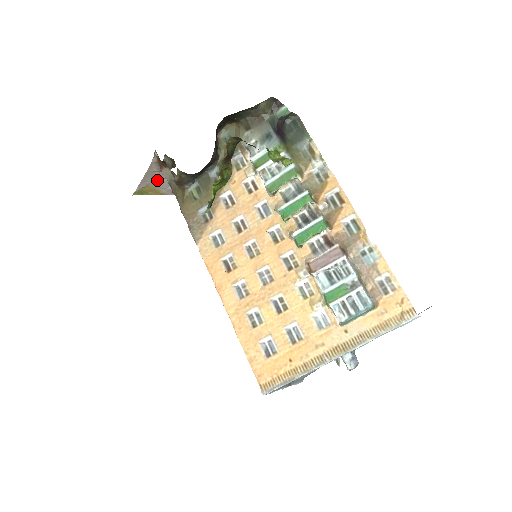
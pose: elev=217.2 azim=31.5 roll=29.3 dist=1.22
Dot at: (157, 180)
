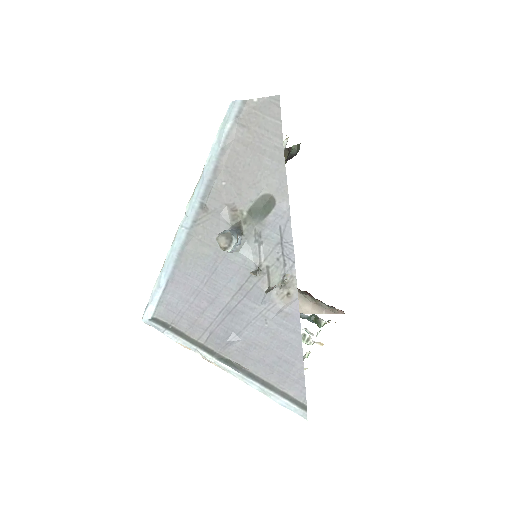
Dot at: occluded
